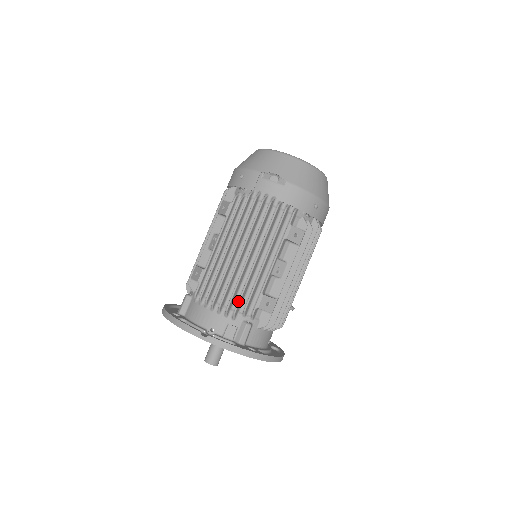
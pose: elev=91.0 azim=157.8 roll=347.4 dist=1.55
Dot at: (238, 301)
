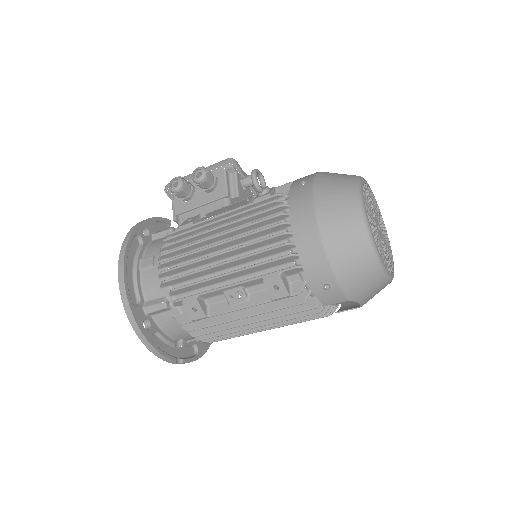
Dot at: occluded
